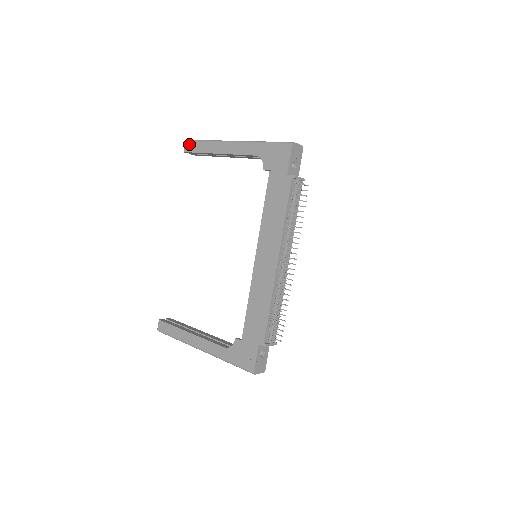
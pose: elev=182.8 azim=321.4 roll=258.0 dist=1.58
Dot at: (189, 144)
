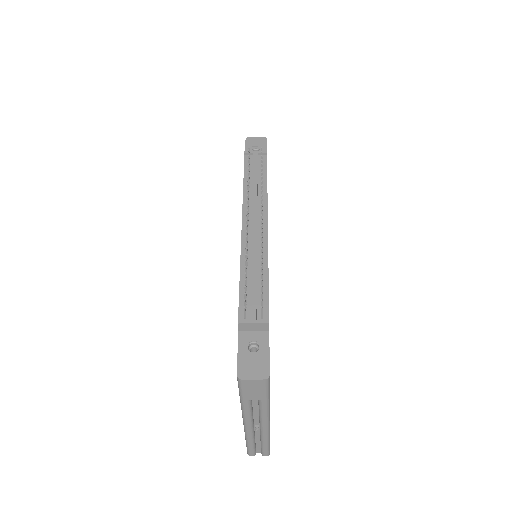
Dot at: occluded
